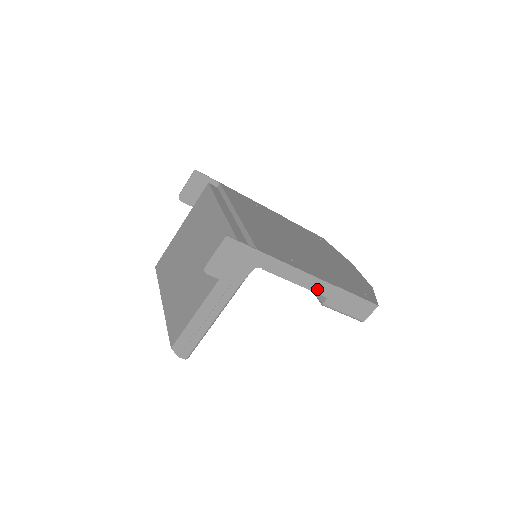
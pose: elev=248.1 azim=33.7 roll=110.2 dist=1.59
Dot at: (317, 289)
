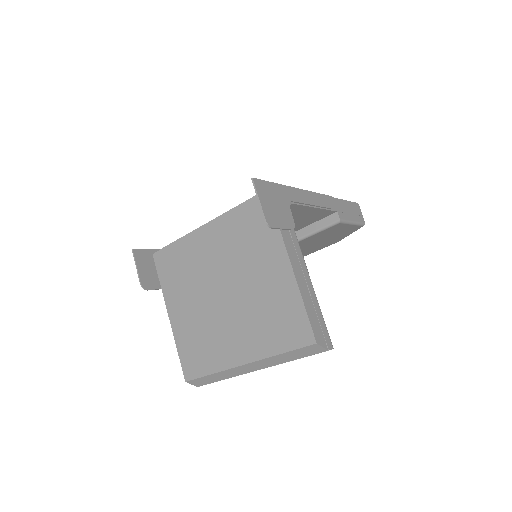
Dot at: (328, 205)
